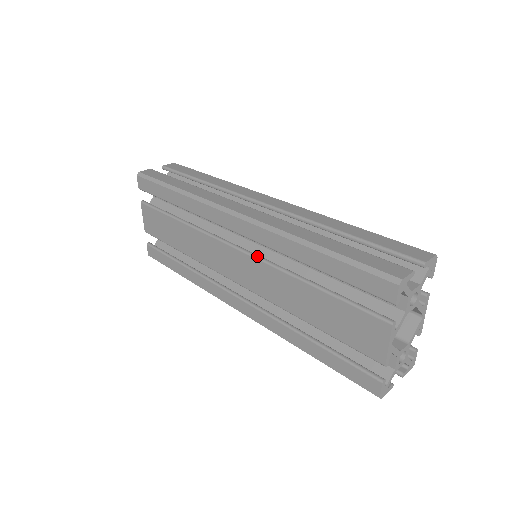
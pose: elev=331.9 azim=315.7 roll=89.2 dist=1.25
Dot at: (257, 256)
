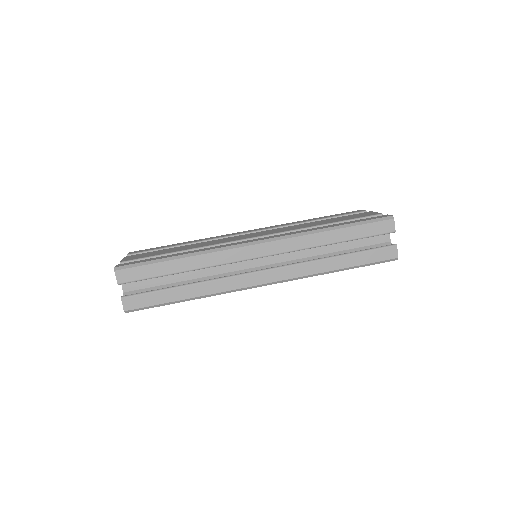
Dot at: occluded
